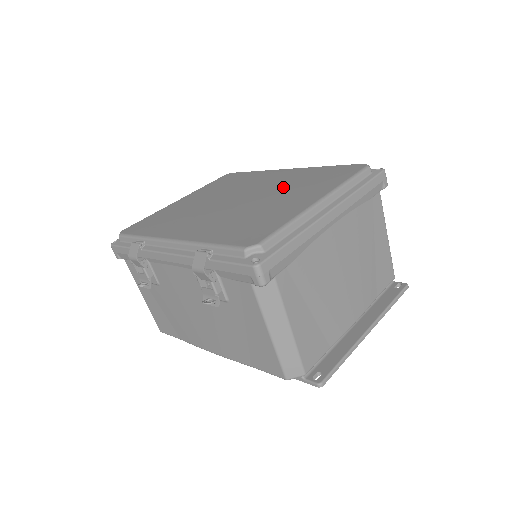
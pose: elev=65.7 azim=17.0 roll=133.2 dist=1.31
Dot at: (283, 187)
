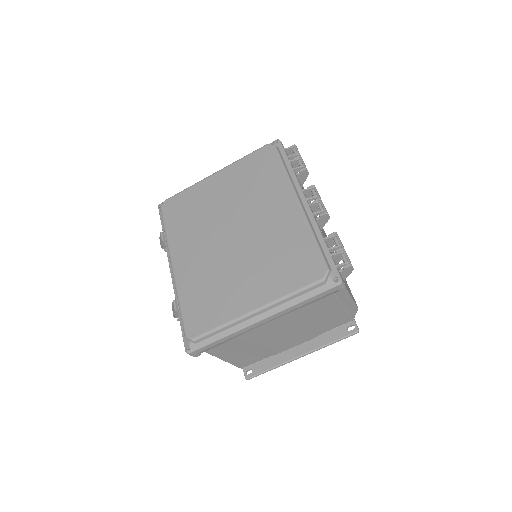
Dot at: (262, 250)
